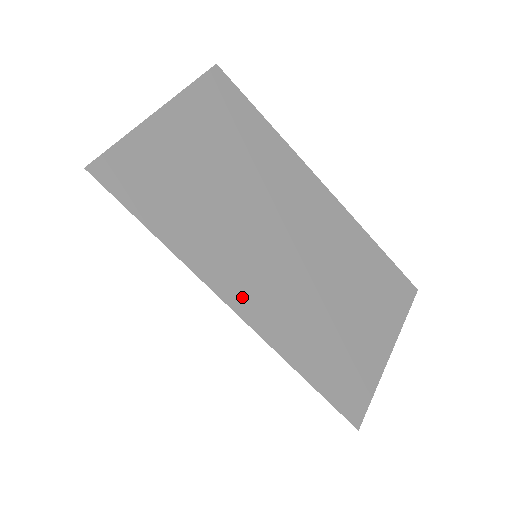
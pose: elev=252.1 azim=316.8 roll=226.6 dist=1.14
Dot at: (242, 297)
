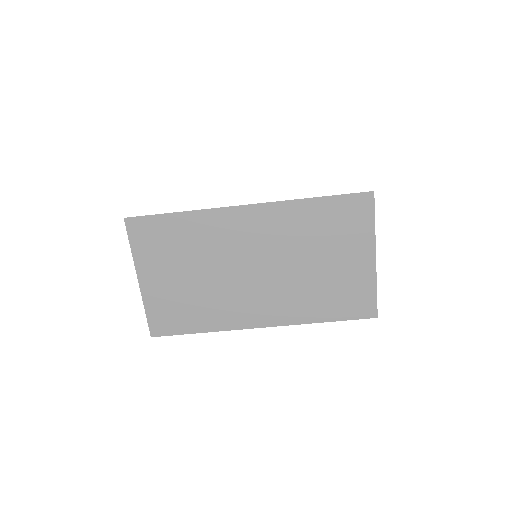
Dot at: (259, 318)
